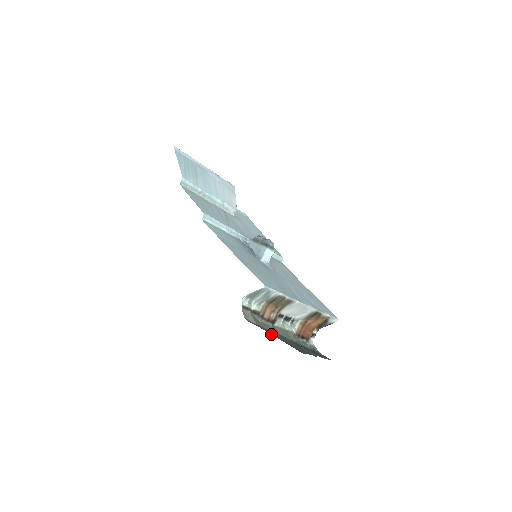
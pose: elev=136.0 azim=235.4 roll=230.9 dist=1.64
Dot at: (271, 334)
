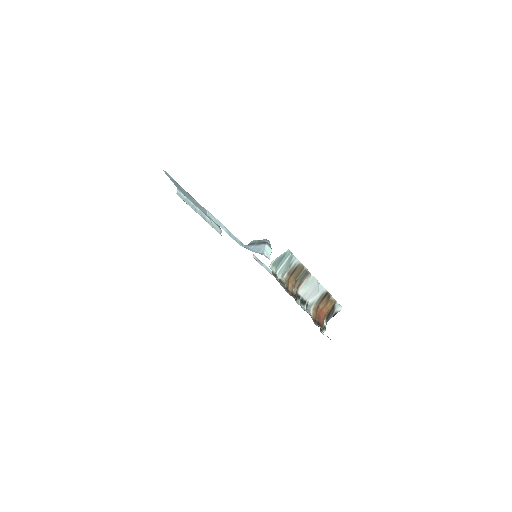
Dot at: occluded
